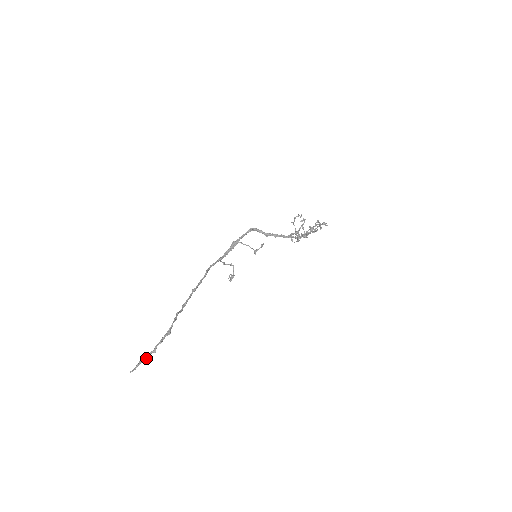
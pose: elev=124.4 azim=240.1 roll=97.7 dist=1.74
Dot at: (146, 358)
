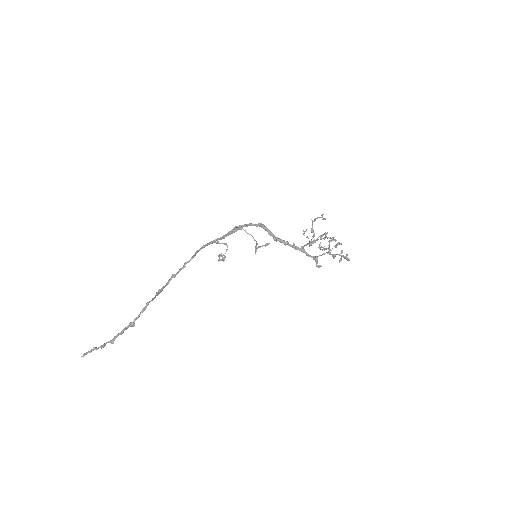
Dot at: (101, 346)
